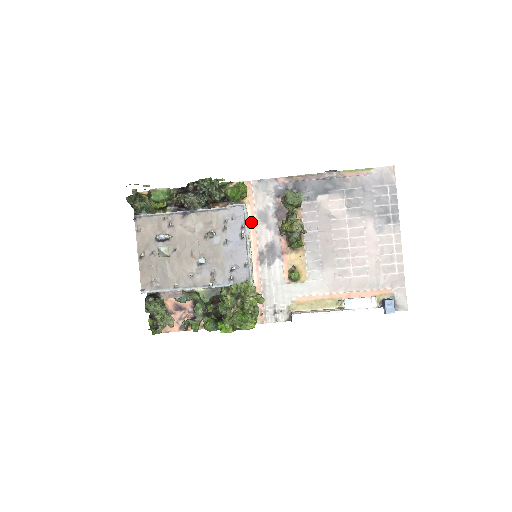
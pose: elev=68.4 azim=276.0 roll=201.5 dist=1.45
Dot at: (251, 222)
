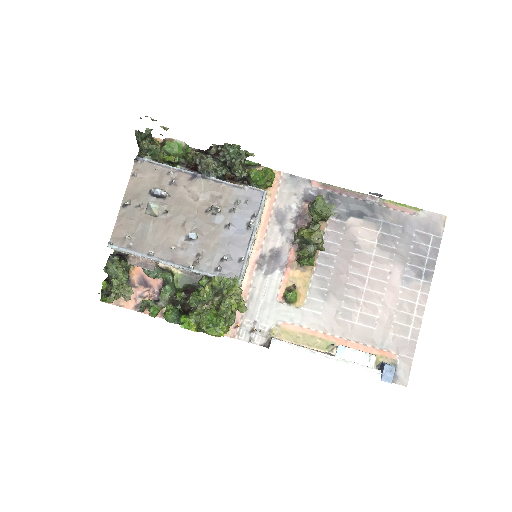
Dot at: (265, 217)
